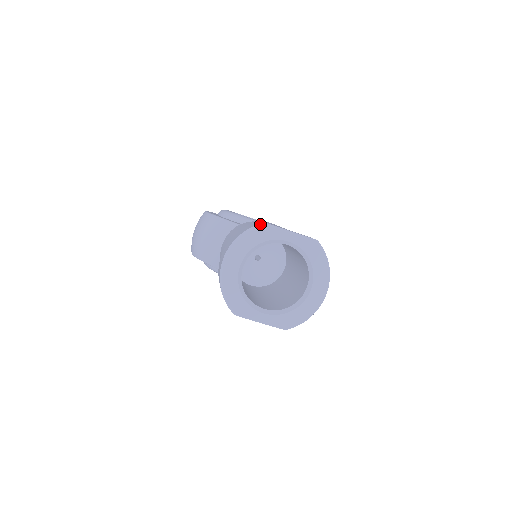
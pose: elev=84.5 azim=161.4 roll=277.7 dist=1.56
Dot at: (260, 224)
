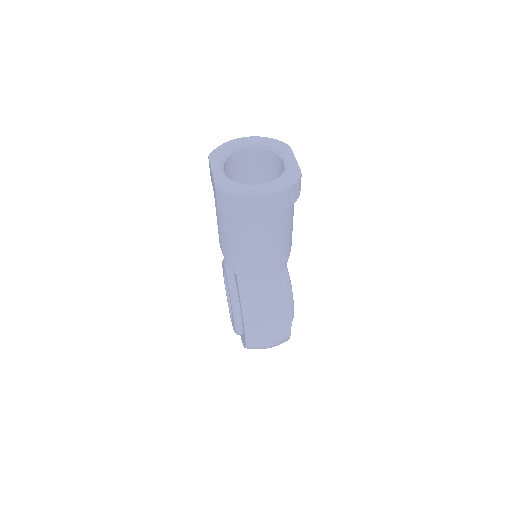
Dot at: occluded
